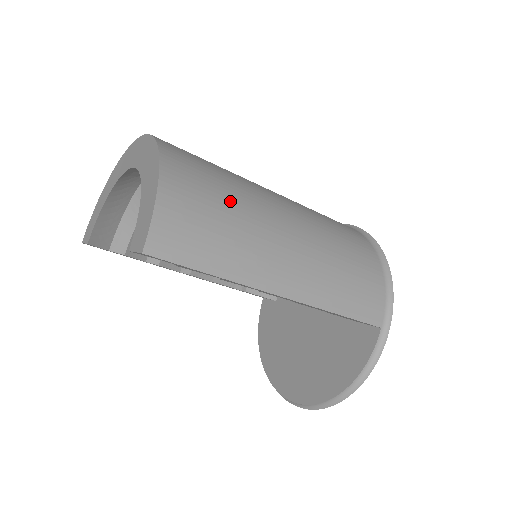
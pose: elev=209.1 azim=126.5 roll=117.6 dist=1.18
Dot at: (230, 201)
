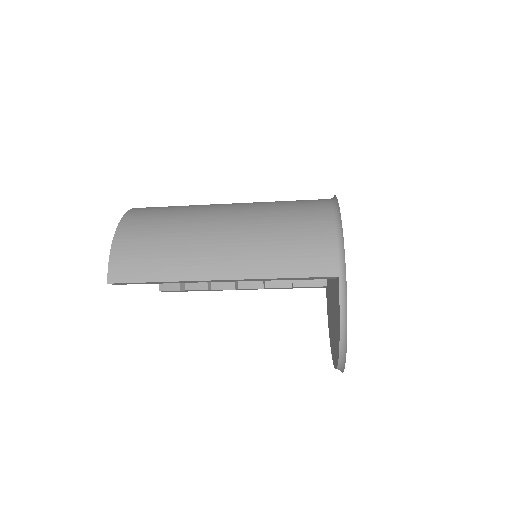
Dot at: (169, 228)
